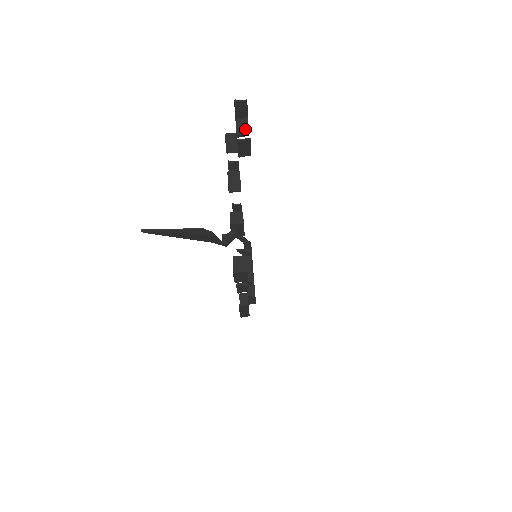
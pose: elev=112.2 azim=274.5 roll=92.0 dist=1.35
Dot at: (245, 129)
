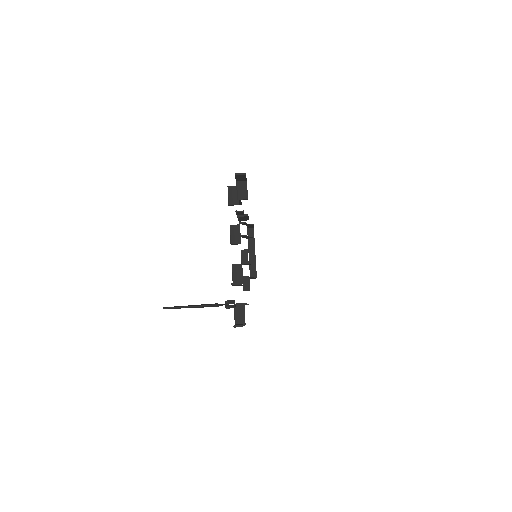
Dot at: (244, 193)
